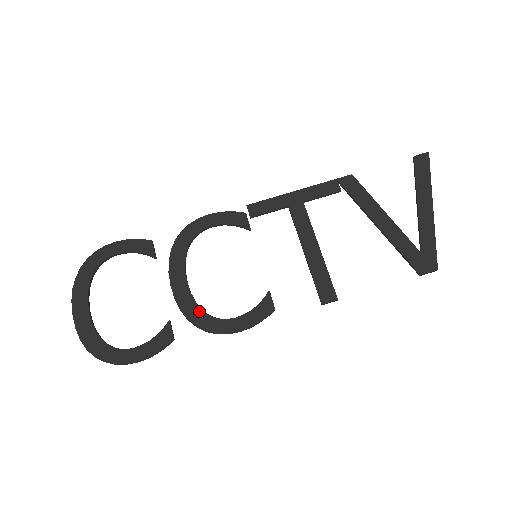
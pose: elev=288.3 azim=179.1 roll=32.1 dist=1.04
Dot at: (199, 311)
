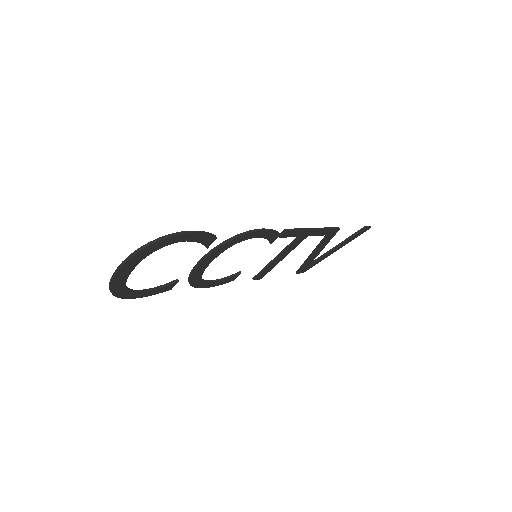
Dot at: (200, 278)
